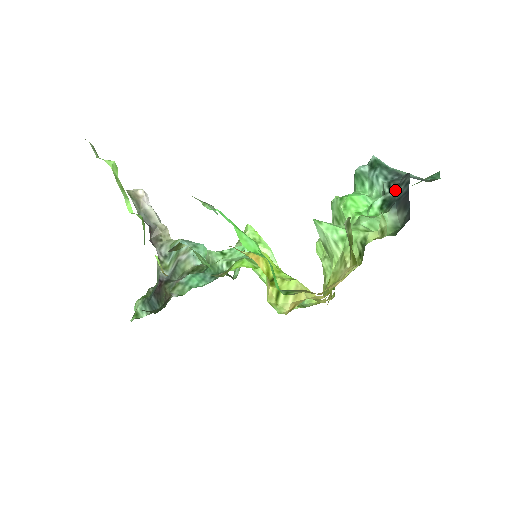
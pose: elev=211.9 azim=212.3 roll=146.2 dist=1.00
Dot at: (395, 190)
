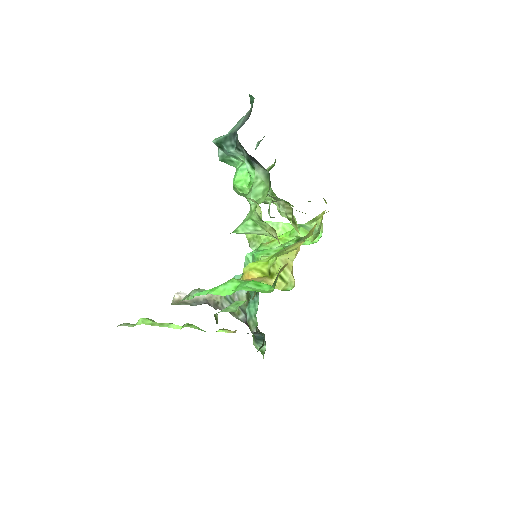
Dot at: (243, 150)
